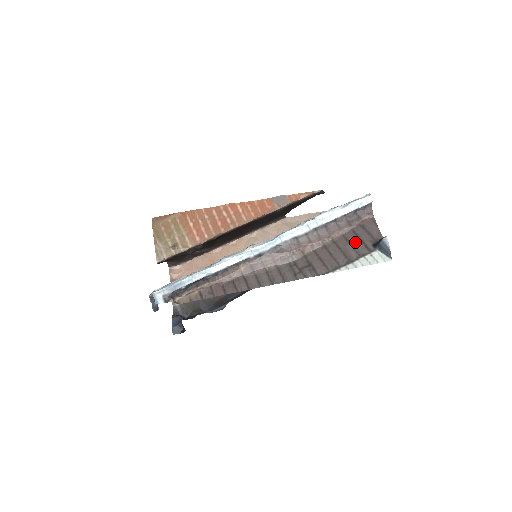
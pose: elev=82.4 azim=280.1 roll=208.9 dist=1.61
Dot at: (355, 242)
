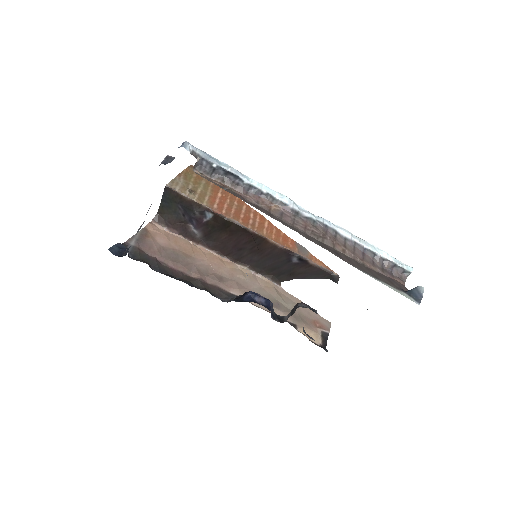
Dot at: (385, 278)
